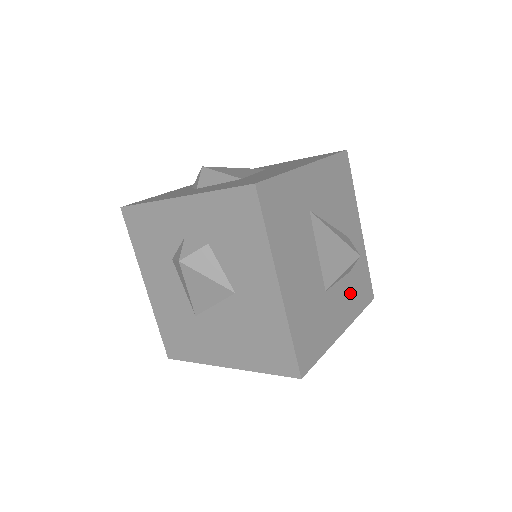
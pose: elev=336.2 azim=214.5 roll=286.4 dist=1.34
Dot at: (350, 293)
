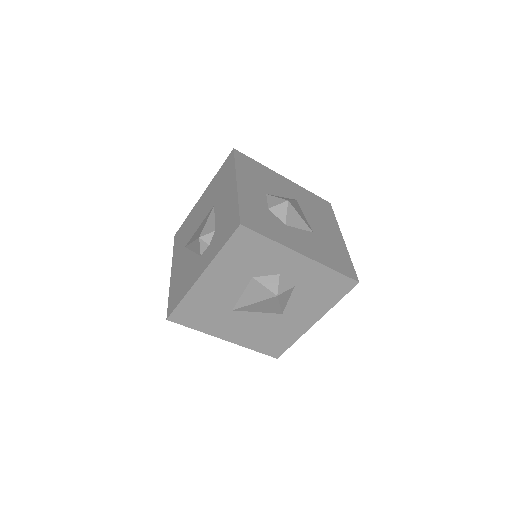
Dot at: occluded
